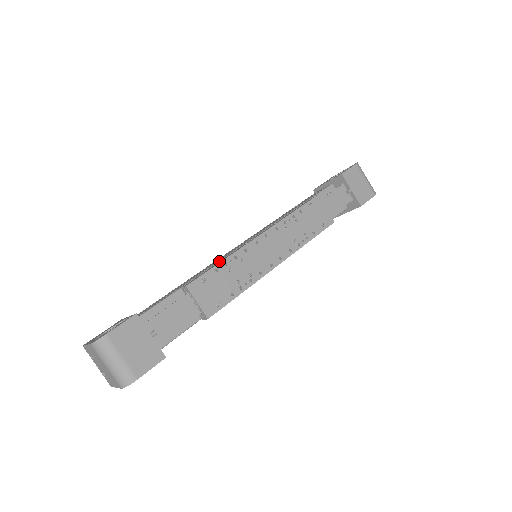
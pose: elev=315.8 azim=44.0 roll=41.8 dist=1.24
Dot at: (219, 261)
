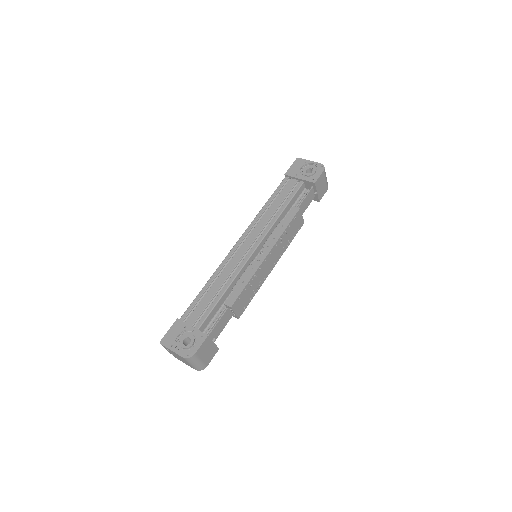
Dot at: (239, 272)
